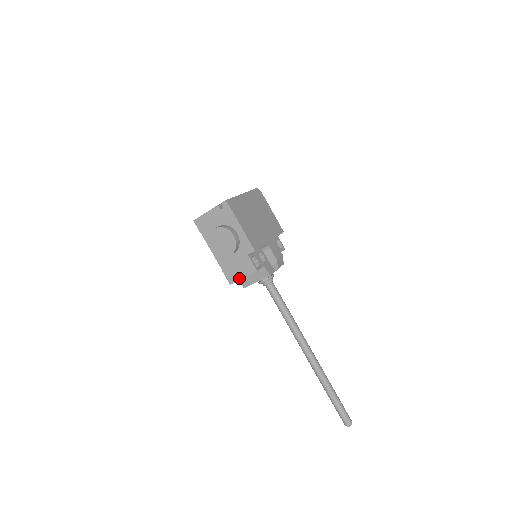
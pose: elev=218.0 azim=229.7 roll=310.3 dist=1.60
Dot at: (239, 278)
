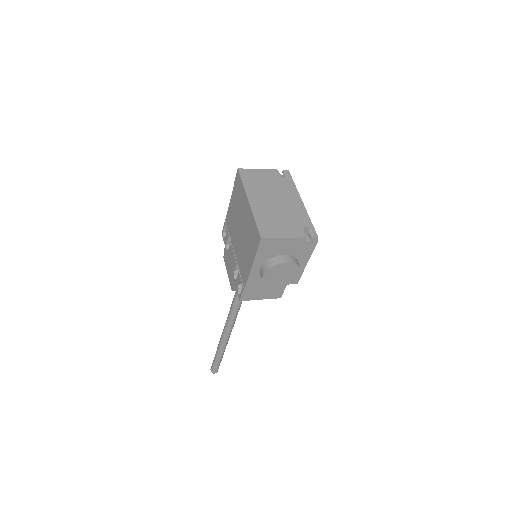
Dot at: (256, 299)
